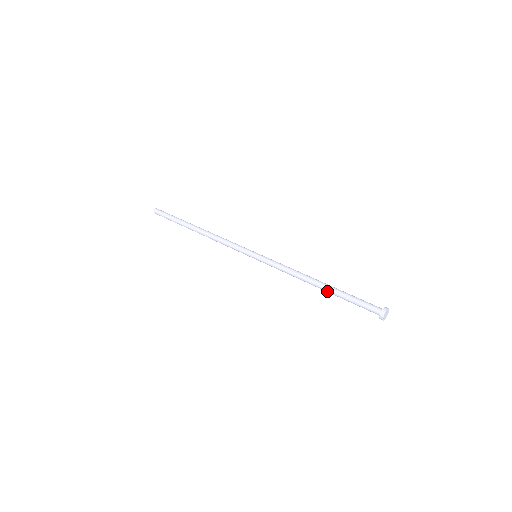
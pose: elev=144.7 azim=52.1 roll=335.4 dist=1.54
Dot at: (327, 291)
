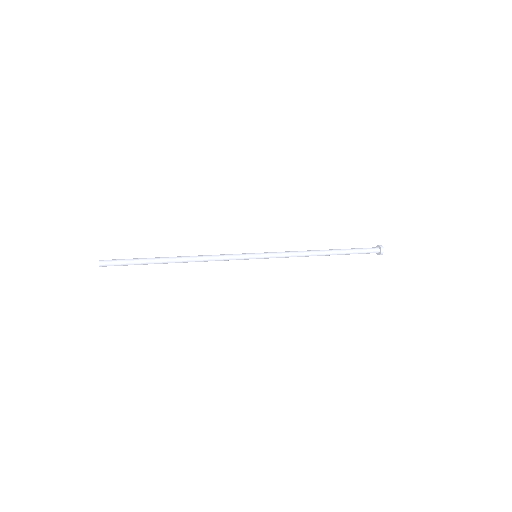
Dot at: (335, 254)
